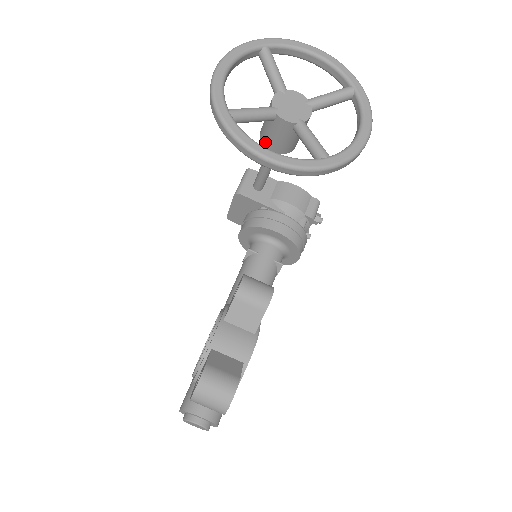
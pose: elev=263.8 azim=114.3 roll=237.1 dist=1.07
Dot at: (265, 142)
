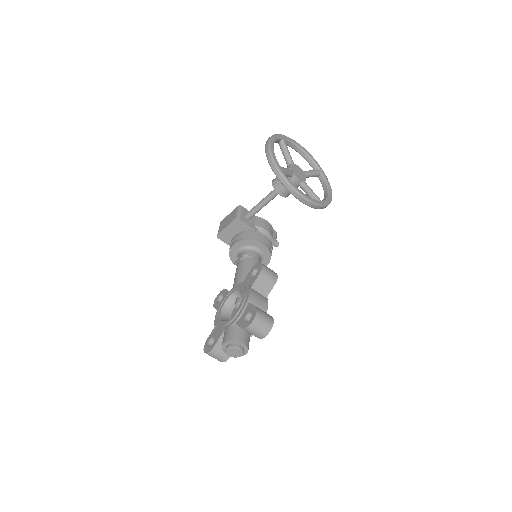
Dot at: (277, 189)
